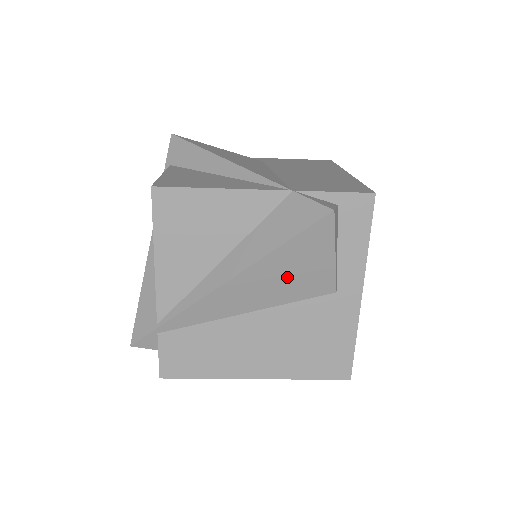
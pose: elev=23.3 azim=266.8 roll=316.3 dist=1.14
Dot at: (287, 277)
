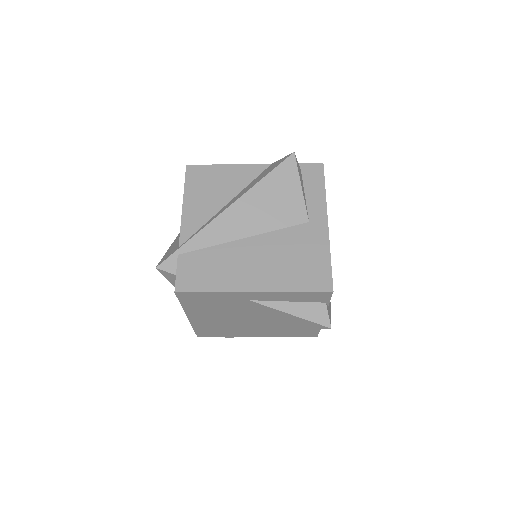
Dot at: (271, 204)
